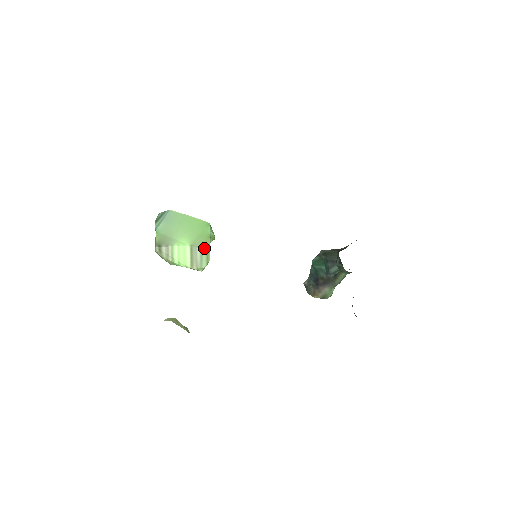
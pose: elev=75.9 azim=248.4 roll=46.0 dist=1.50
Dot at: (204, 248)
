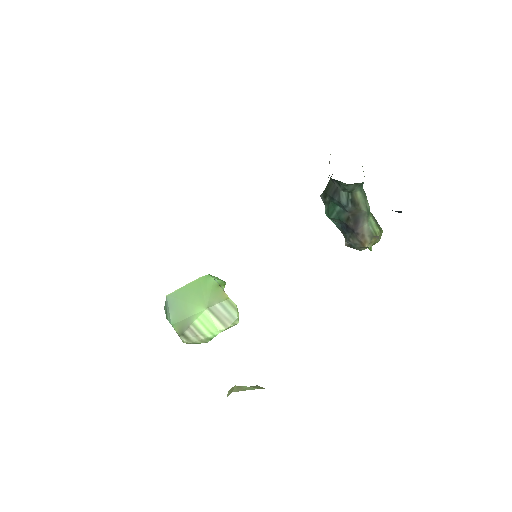
Dot at: (221, 299)
